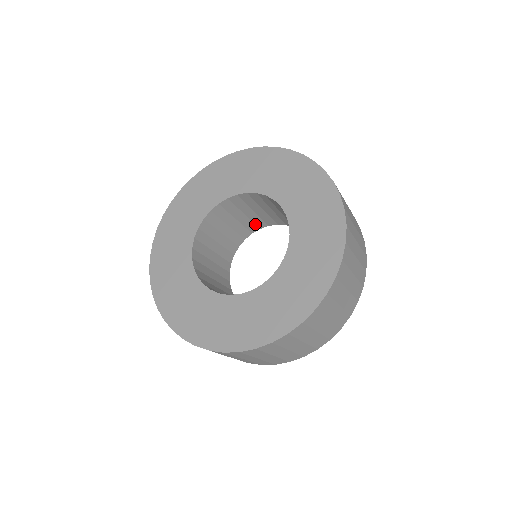
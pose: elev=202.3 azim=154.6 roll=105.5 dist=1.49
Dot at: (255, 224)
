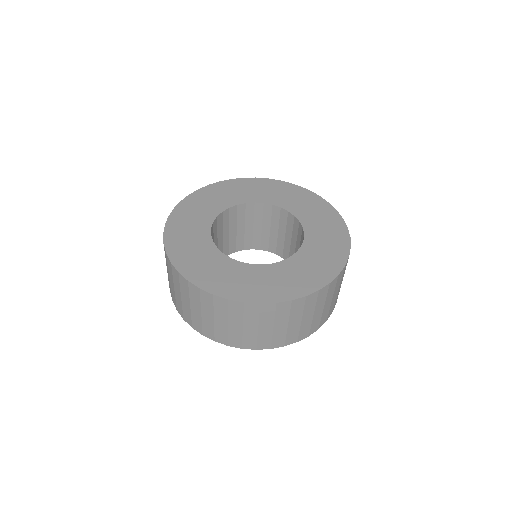
Dot at: (229, 247)
